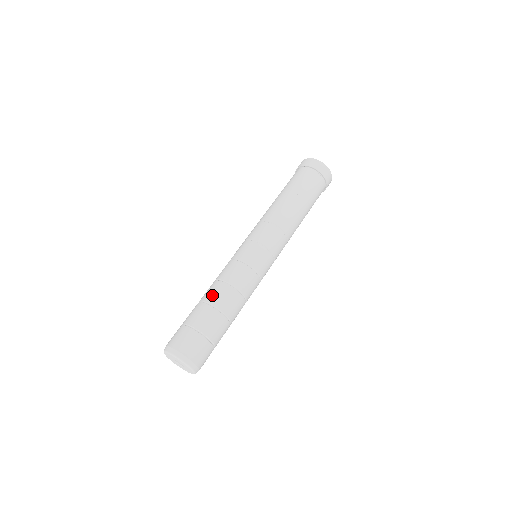
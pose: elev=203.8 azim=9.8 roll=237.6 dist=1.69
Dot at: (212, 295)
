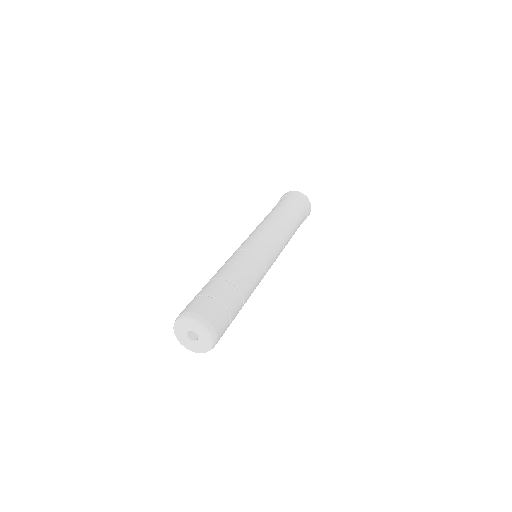
Dot at: (228, 273)
